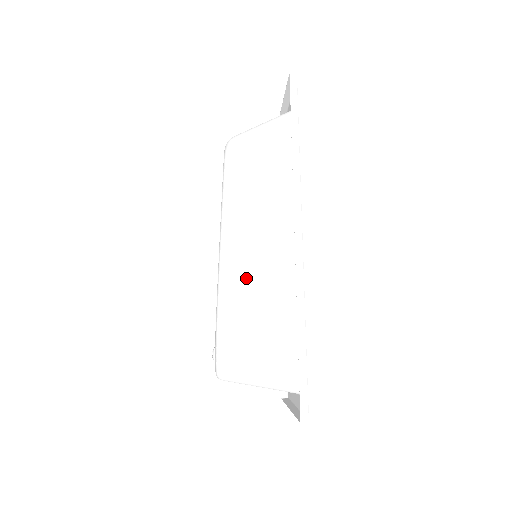
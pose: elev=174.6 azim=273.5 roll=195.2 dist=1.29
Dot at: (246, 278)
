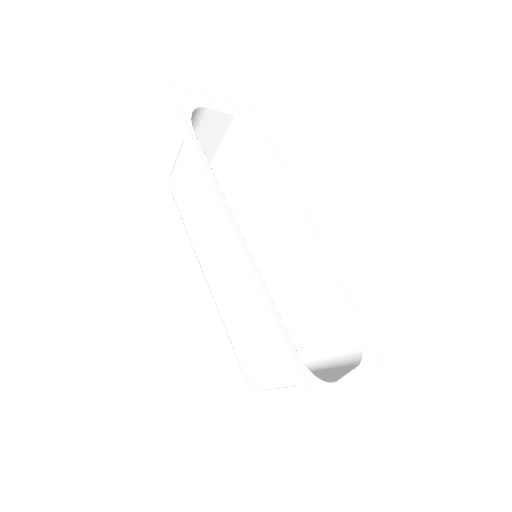
Dot at: (228, 295)
